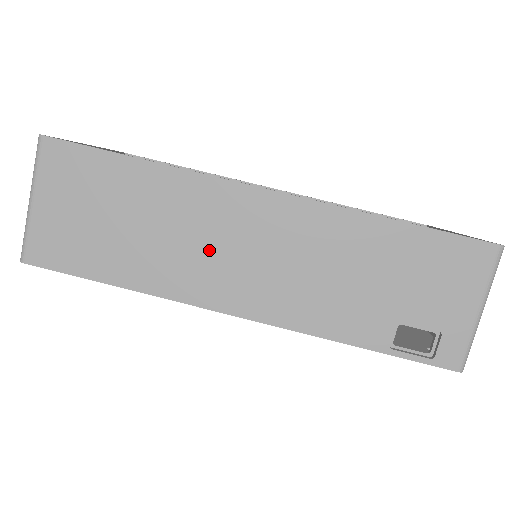
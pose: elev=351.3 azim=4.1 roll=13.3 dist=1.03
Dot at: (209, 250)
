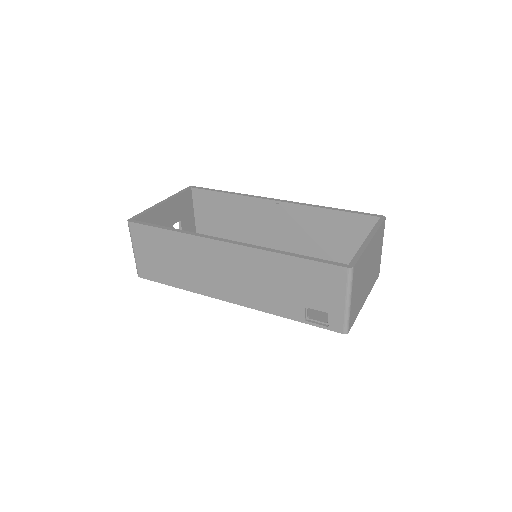
Dot at: (209, 271)
